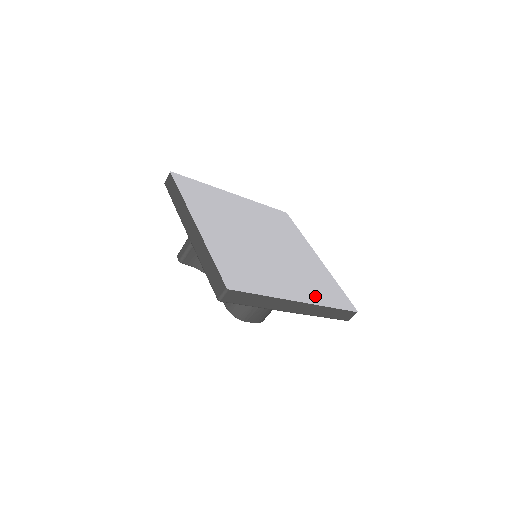
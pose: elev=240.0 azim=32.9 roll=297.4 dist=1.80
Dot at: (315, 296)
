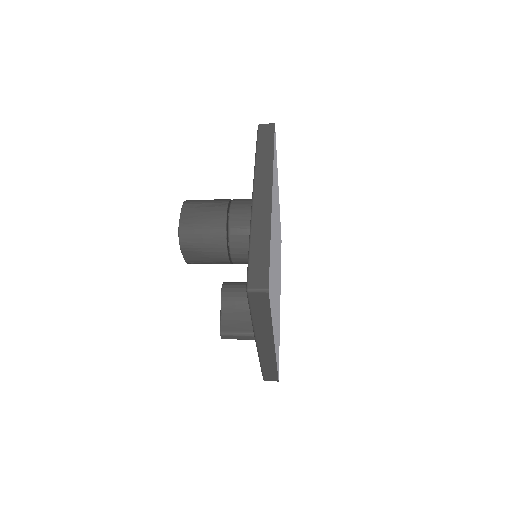
Dot at: (280, 277)
